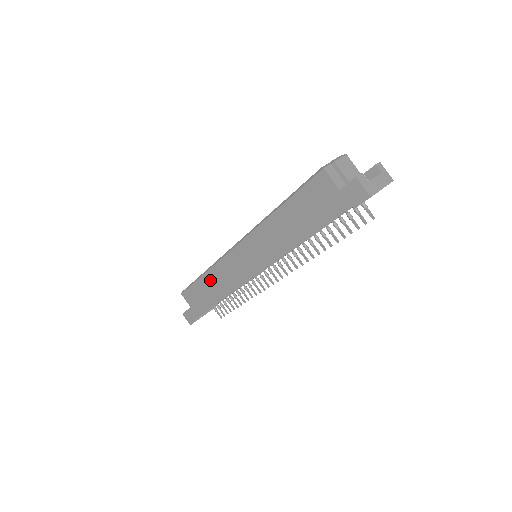
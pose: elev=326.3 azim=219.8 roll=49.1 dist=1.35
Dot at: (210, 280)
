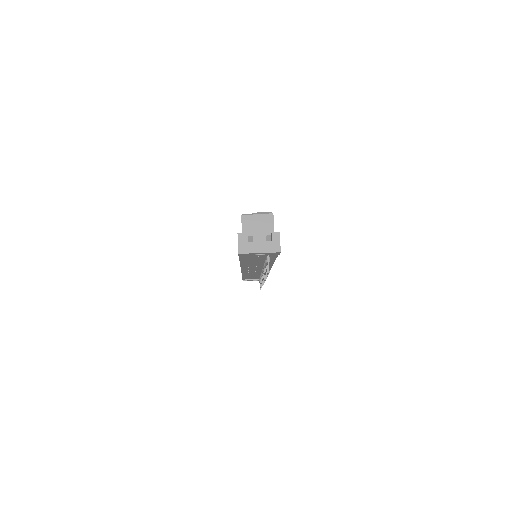
Dot at: occluded
